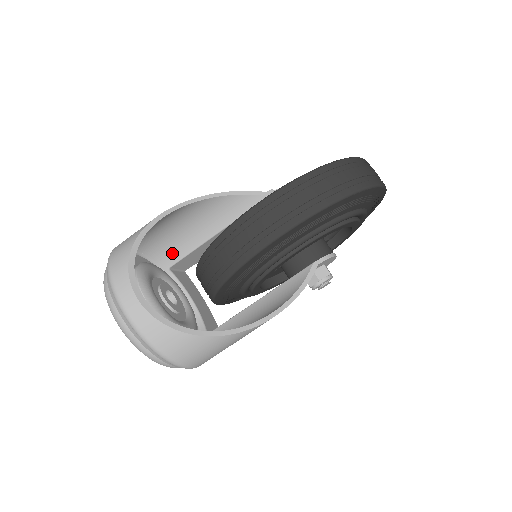
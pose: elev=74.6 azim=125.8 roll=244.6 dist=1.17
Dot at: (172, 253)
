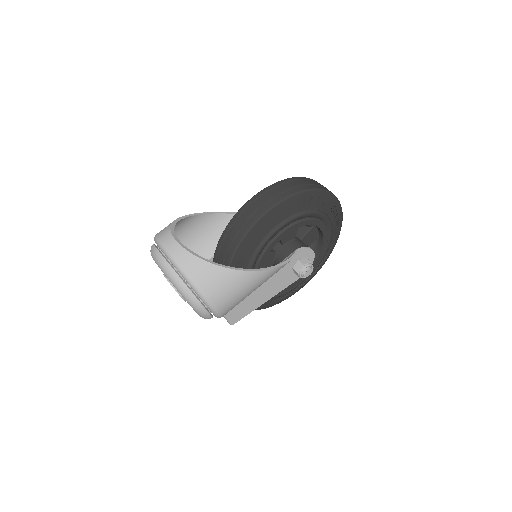
Dot at: occluded
